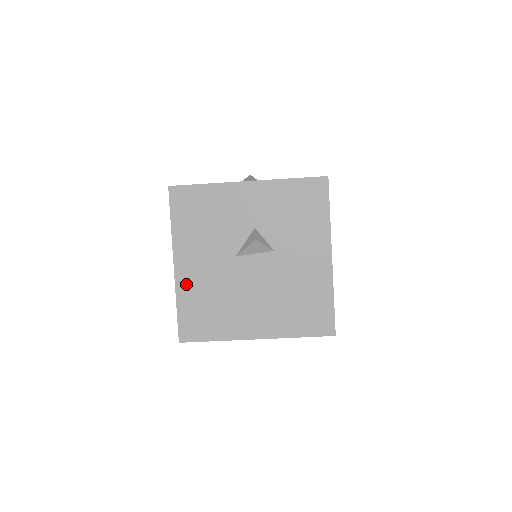
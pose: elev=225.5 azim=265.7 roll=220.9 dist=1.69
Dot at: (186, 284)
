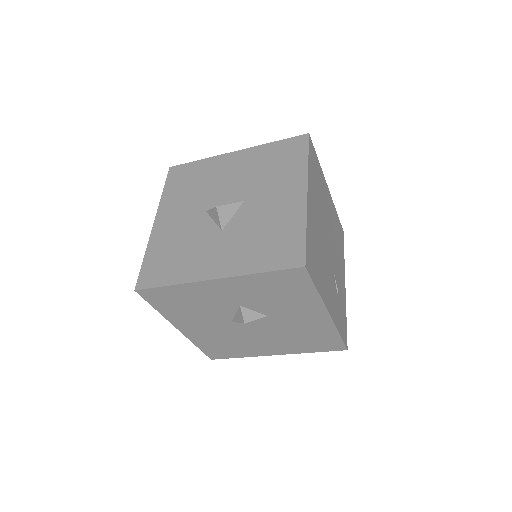
Dot at: (196, 337)
